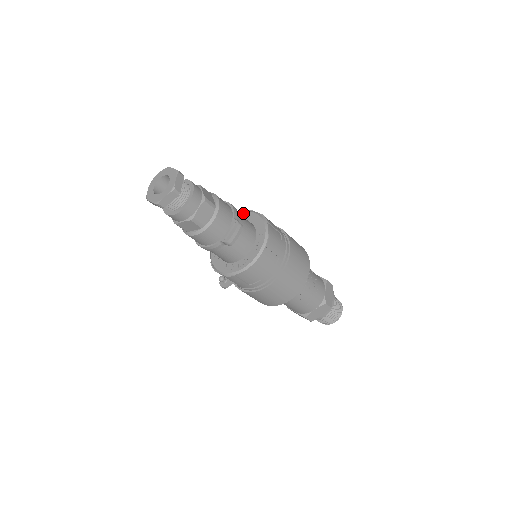
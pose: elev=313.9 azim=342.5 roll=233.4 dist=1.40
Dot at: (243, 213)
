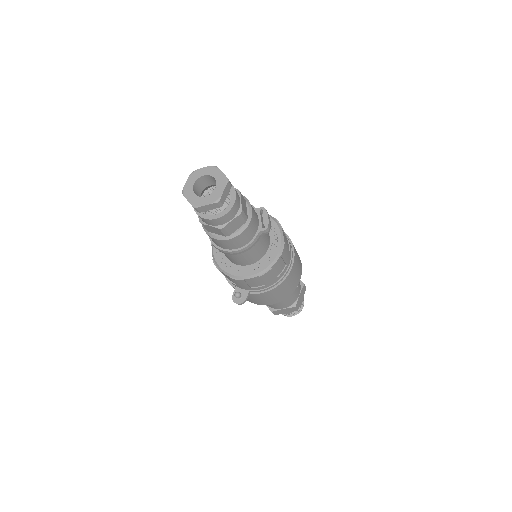
Dot at: occluded
